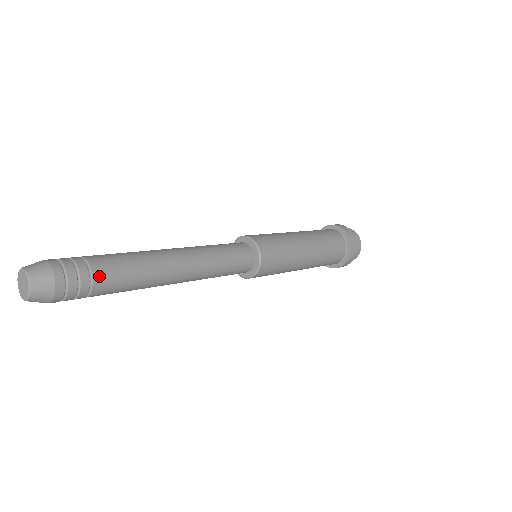
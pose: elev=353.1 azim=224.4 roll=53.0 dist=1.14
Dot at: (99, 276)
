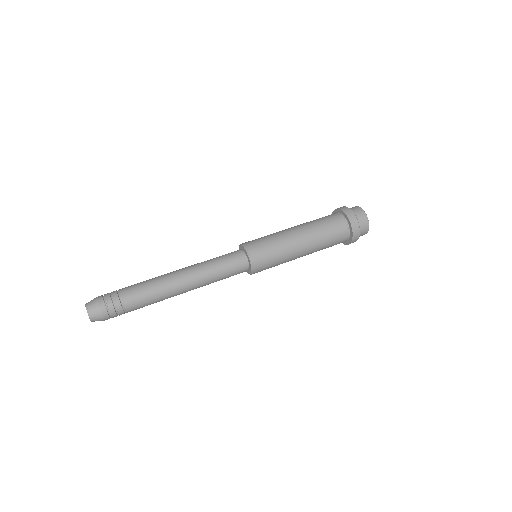
Dot at: (127, 303)
